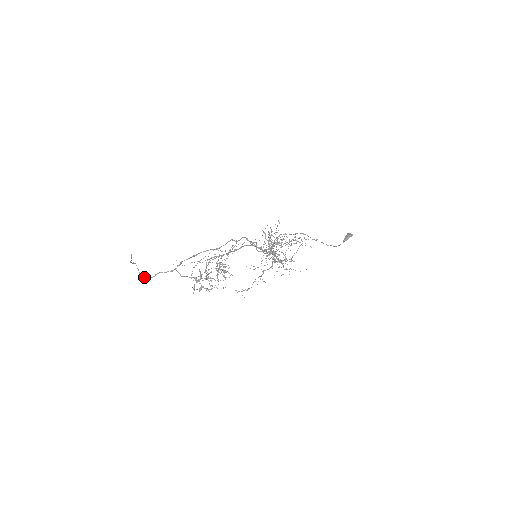
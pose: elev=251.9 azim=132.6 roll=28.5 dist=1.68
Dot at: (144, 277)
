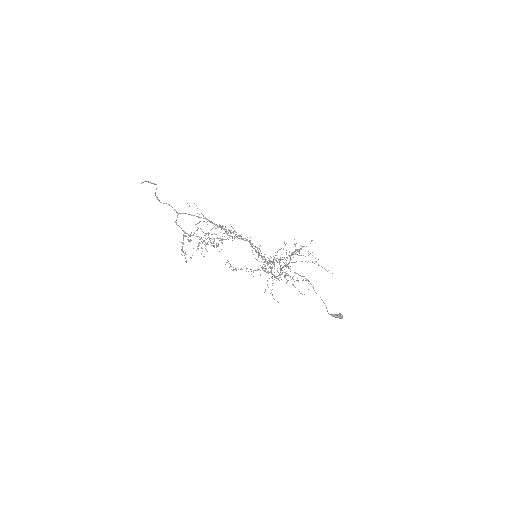
Dot at: (157, 198)
